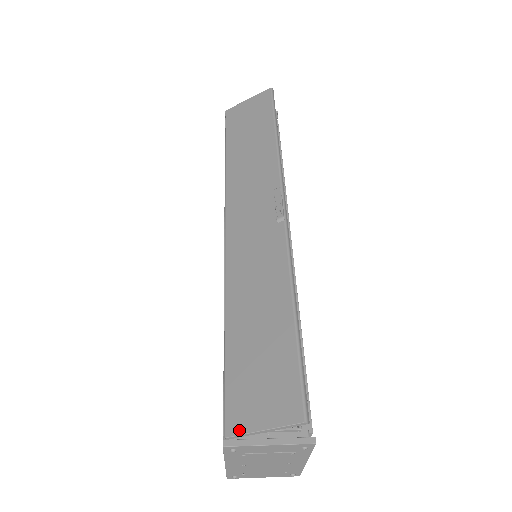
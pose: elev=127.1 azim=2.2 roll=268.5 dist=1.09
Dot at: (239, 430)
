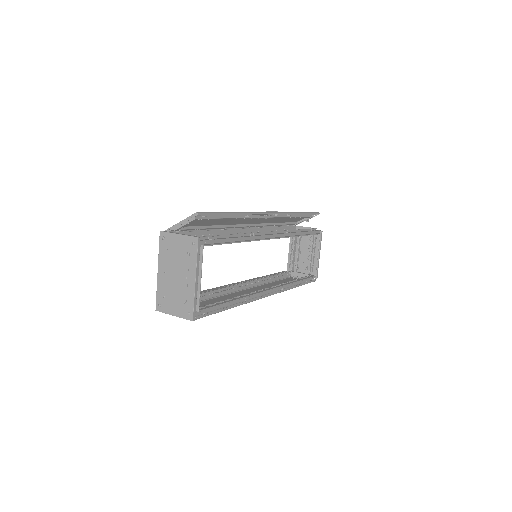
Dot at: (171, 227)
